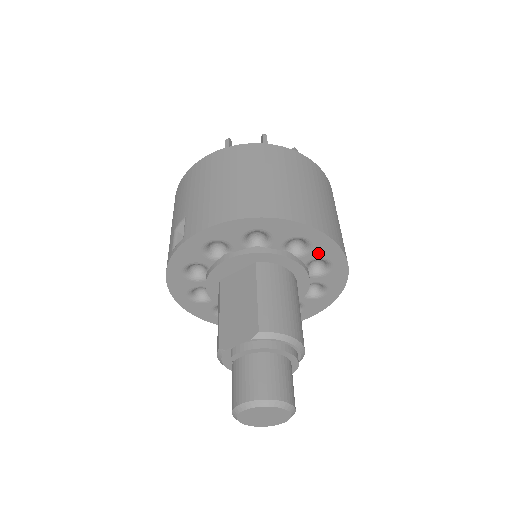
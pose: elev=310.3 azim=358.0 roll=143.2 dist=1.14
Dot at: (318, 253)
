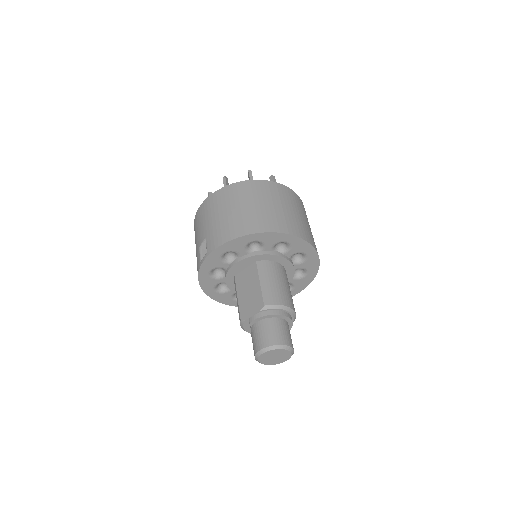
Dot at: (296, 249)
